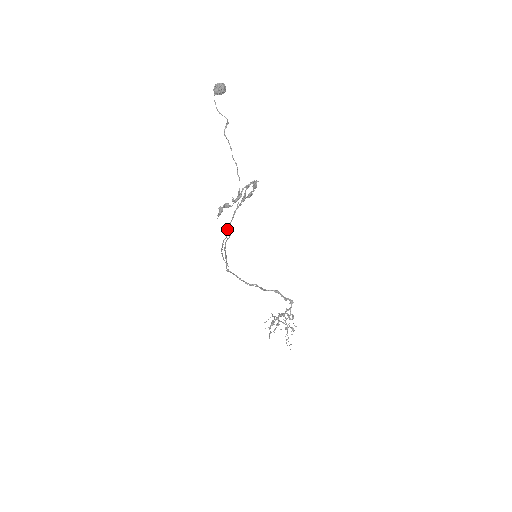
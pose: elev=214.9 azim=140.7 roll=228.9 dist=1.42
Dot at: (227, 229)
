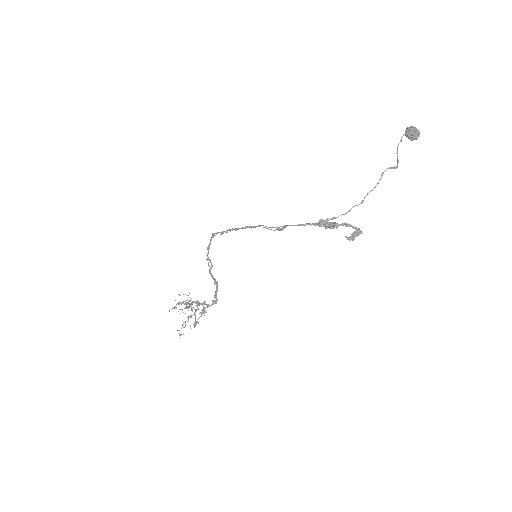
Dot at: (283, 226)
